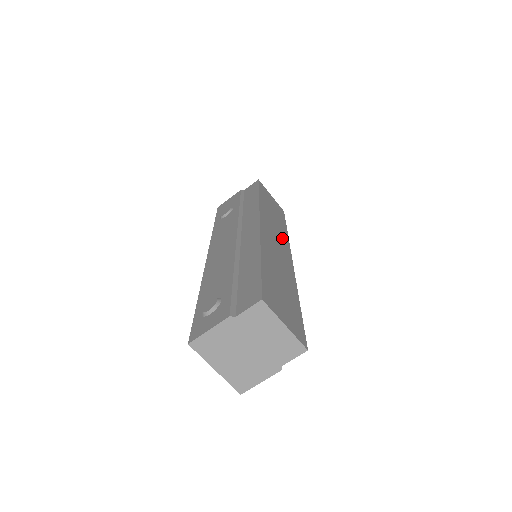
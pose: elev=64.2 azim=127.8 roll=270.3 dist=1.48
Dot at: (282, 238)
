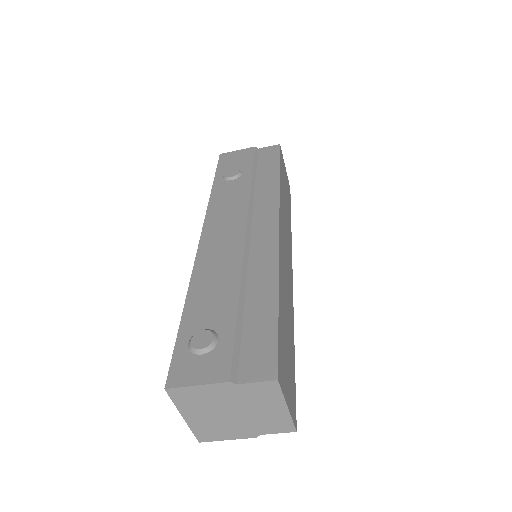
Dot at: (289, 240)
